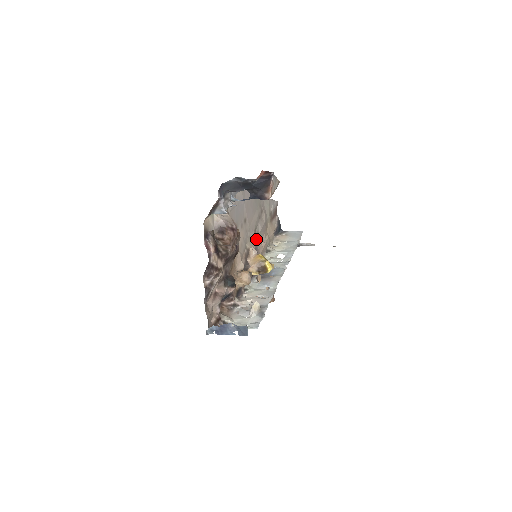
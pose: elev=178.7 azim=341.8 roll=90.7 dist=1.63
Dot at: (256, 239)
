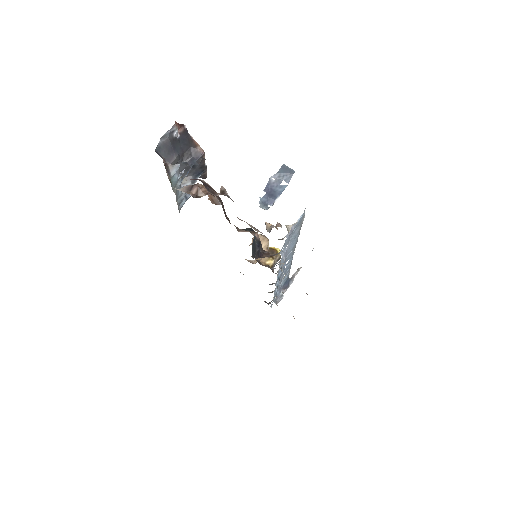
Dot at: occluded
